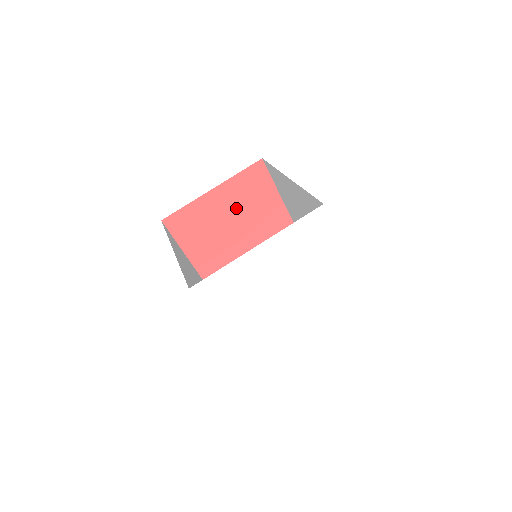
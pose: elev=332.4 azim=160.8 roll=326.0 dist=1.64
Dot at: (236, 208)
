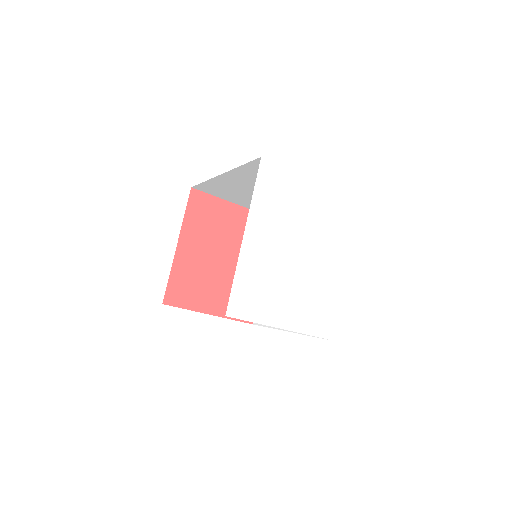
Dot at: (209, 242)
